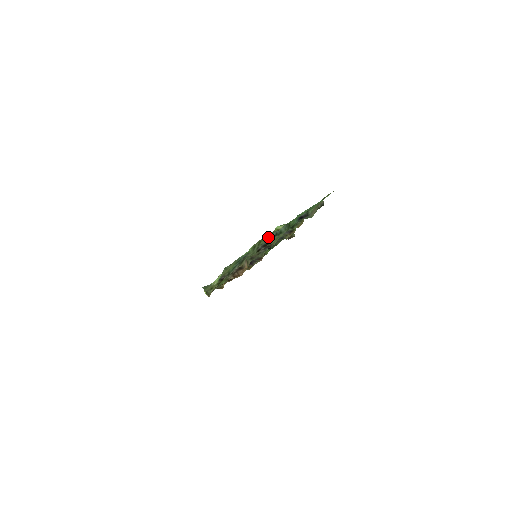
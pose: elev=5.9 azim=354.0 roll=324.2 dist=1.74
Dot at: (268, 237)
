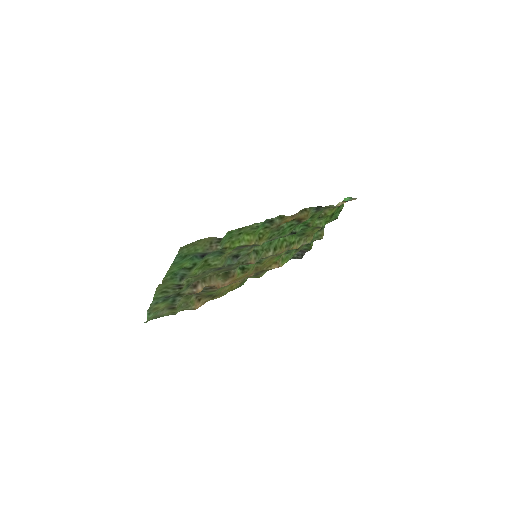
Dot at: (170, 283)
